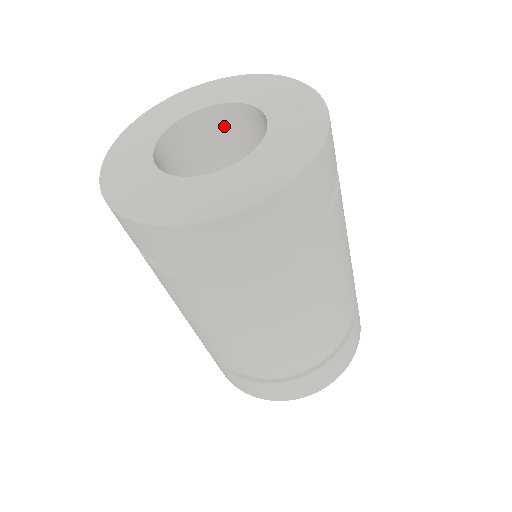
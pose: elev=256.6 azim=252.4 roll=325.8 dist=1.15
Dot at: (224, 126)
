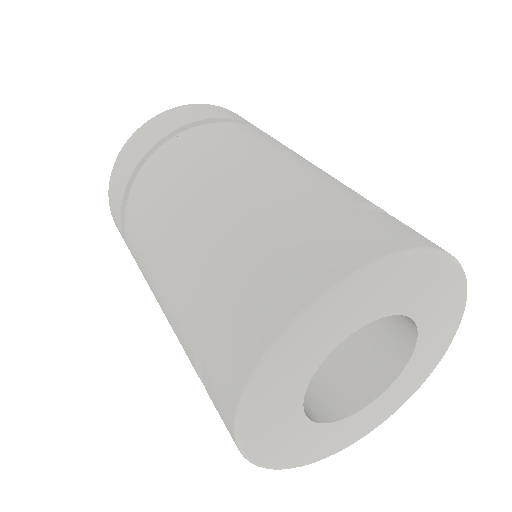
Dot at: occluded
